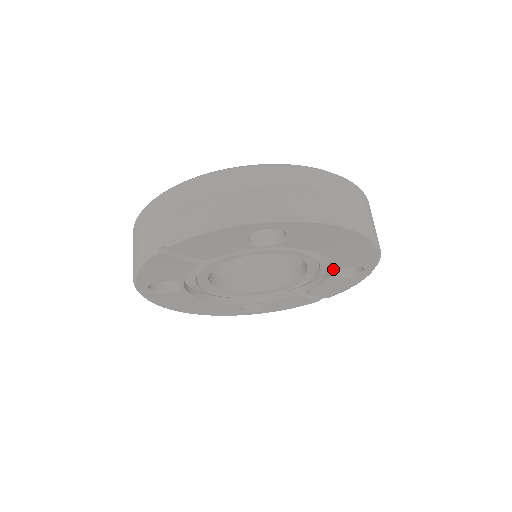
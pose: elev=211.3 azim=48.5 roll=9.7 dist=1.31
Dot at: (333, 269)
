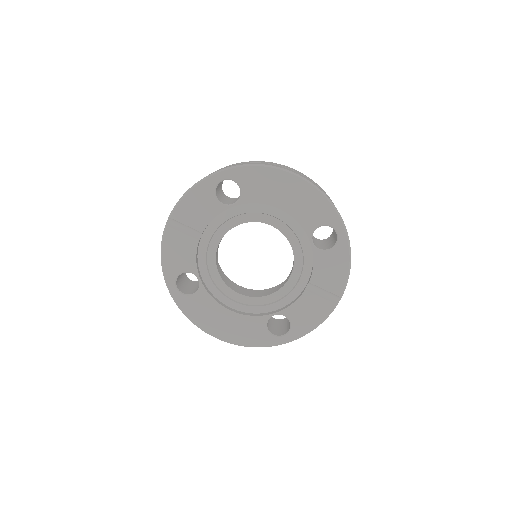
Dot at: (307, 234)
